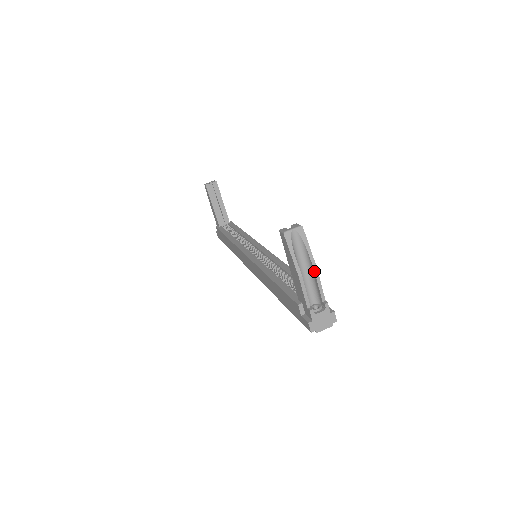
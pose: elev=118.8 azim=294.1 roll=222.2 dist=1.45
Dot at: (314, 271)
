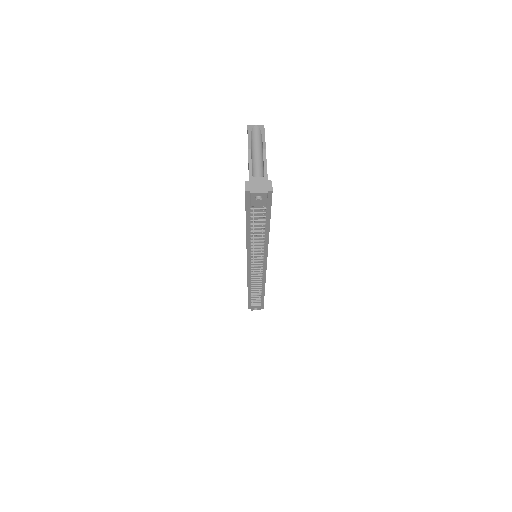
Dot at: (263, 149)
